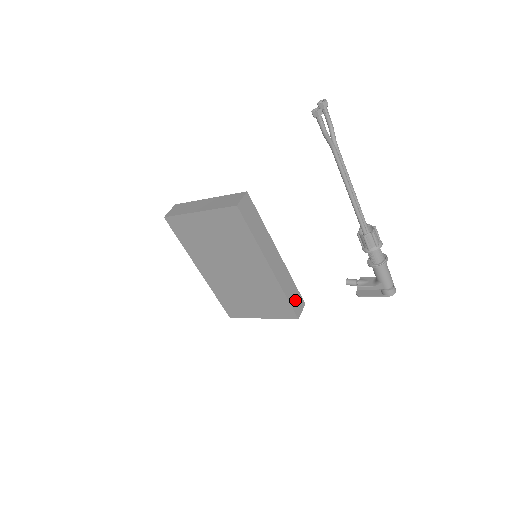
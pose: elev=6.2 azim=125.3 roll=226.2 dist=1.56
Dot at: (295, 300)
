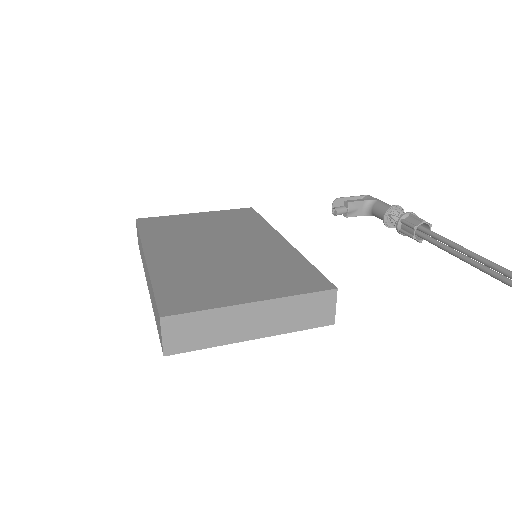
Dot at: occluded
